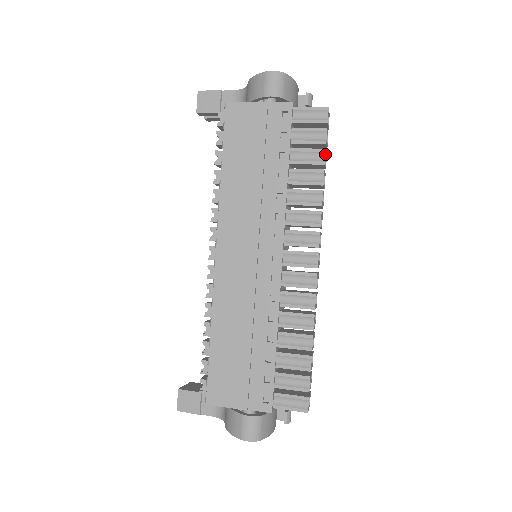
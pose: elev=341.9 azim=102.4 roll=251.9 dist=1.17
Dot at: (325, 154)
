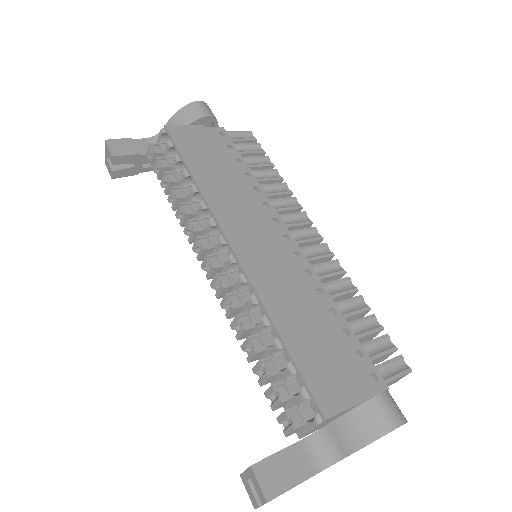
Dot at: (269, 160)
